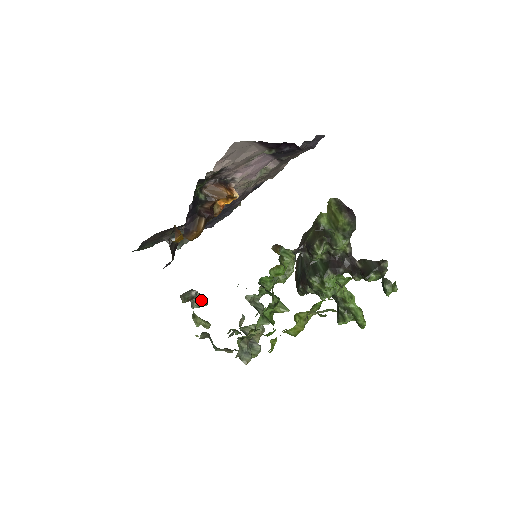
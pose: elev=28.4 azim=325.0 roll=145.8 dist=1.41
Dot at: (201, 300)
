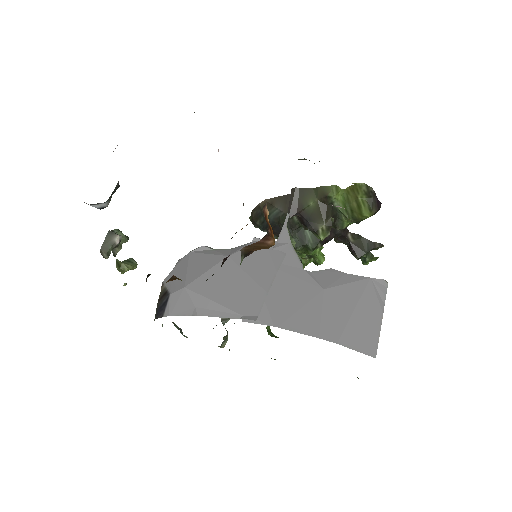
Dot at: (122, 238)
